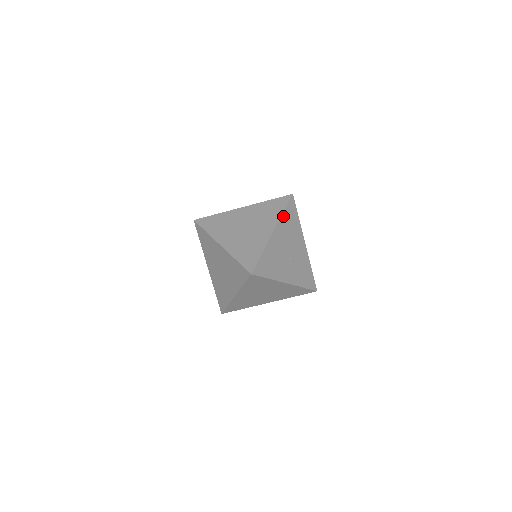
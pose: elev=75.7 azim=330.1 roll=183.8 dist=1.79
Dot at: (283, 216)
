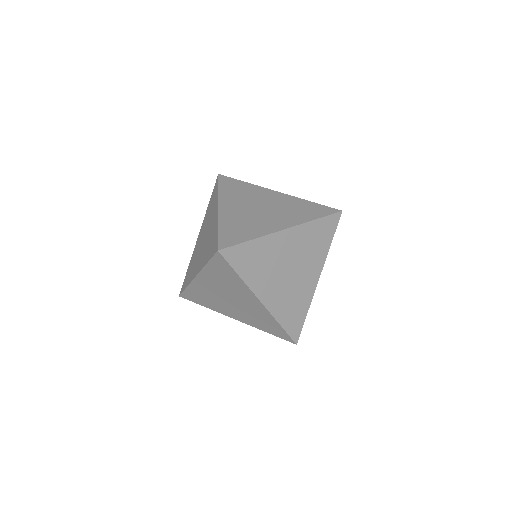
Dot at: (311, 224)
